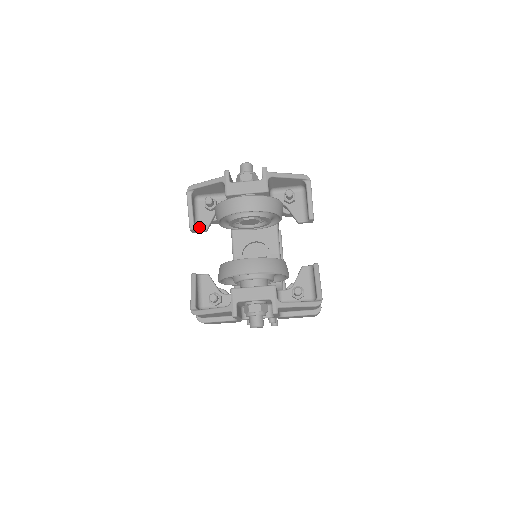
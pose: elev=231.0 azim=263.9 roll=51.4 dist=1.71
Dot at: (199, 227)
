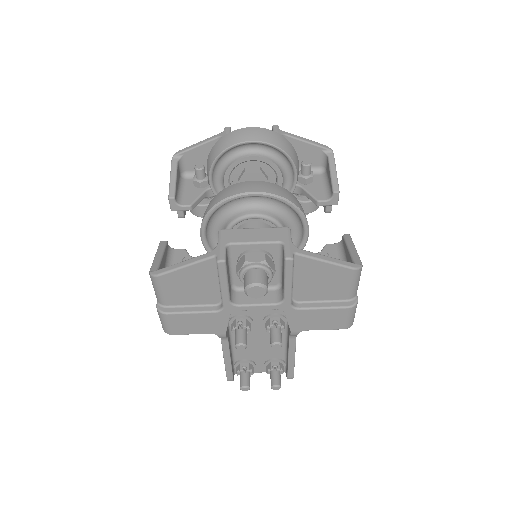
Dot at: (181, 202)
